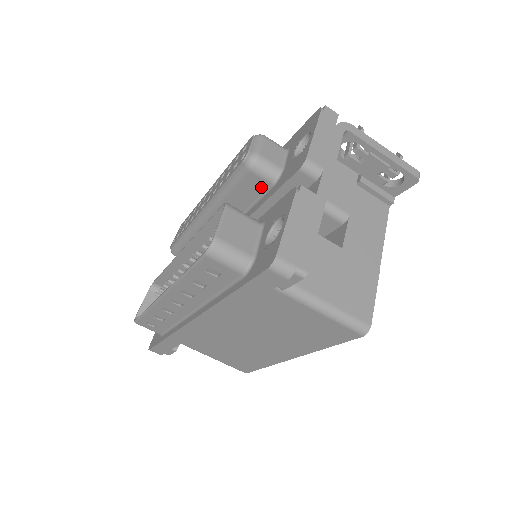
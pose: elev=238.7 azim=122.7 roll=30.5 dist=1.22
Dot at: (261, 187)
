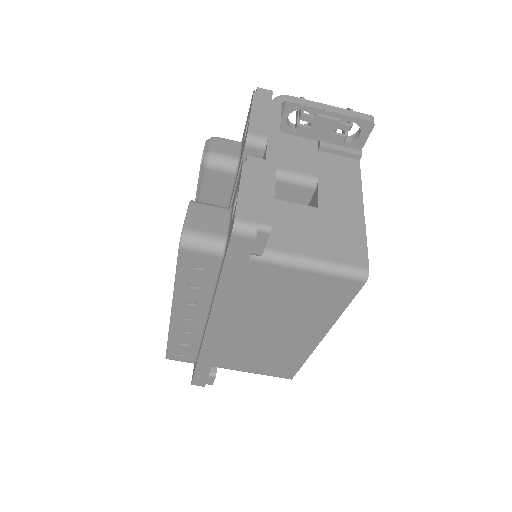
Dot at: (227, 182)
